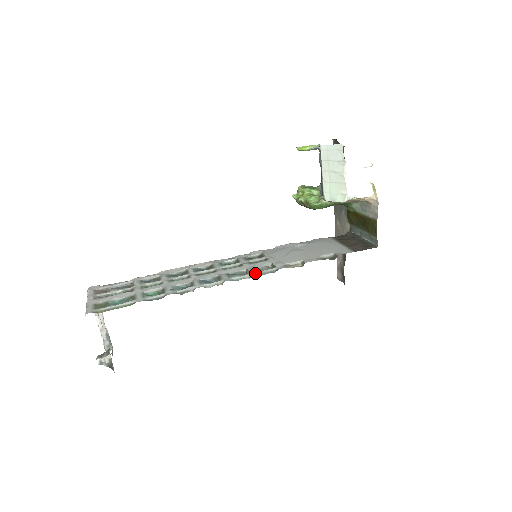
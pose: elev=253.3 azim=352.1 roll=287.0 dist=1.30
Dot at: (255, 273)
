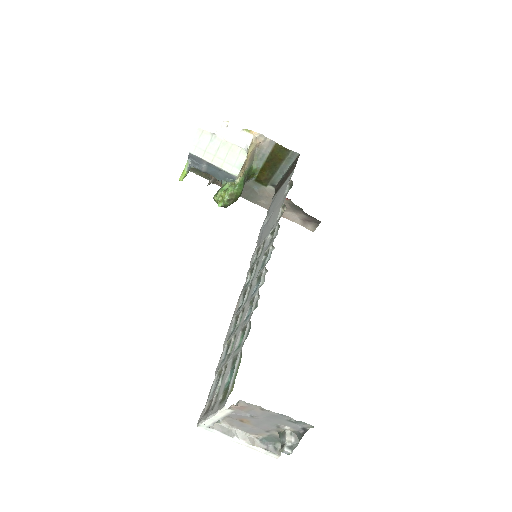
Dot at: (271, 243)
